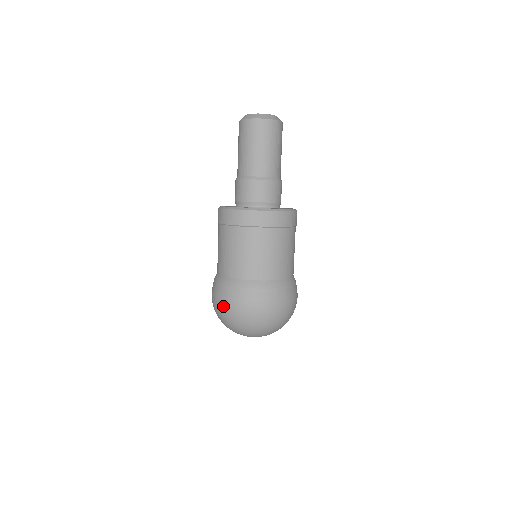
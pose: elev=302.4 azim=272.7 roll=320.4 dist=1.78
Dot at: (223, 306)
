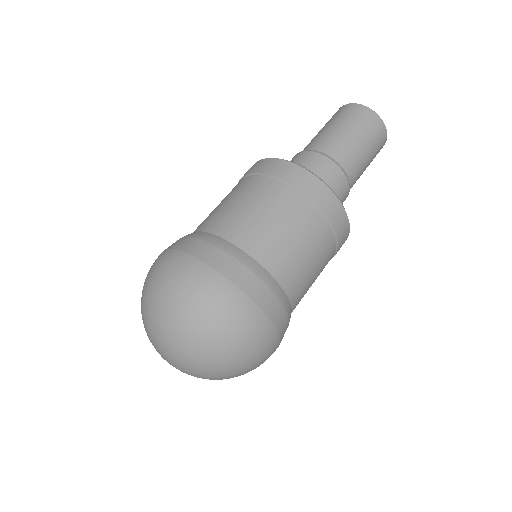
Dot at: occluded
